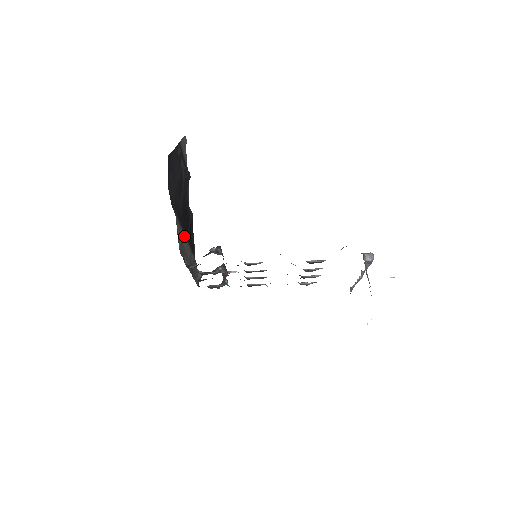
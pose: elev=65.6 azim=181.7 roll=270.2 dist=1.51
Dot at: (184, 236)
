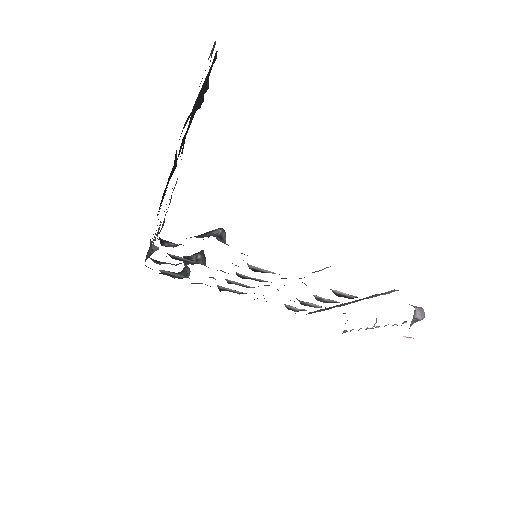
Dot at: occluded
